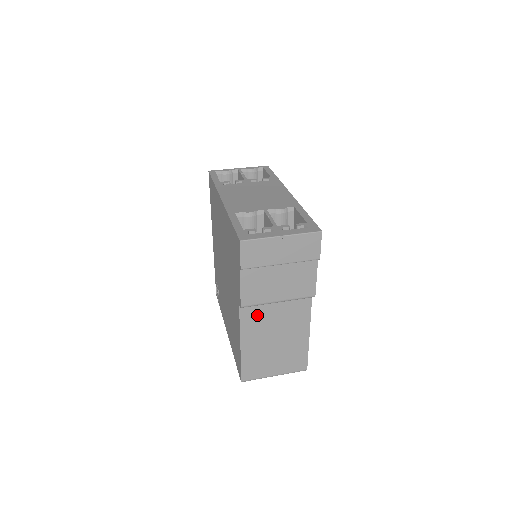
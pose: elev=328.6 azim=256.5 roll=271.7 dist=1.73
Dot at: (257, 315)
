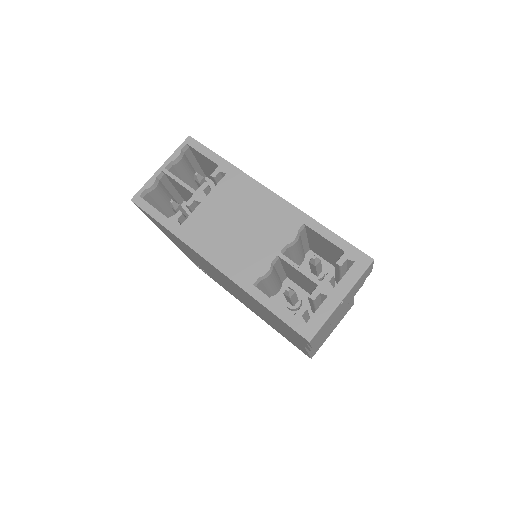
Dot at: occluded
